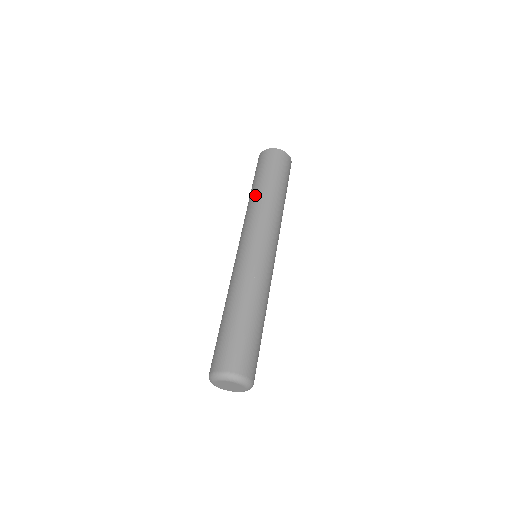
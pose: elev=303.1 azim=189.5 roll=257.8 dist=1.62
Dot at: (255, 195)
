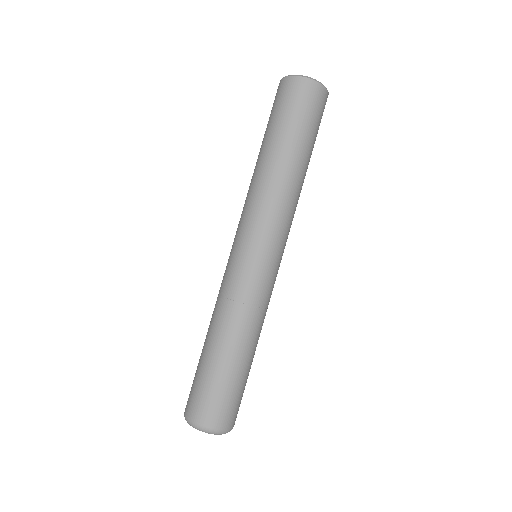
Dot at: (270, 166)
